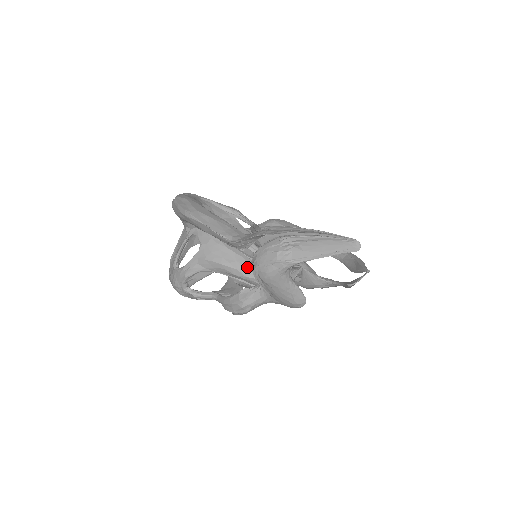
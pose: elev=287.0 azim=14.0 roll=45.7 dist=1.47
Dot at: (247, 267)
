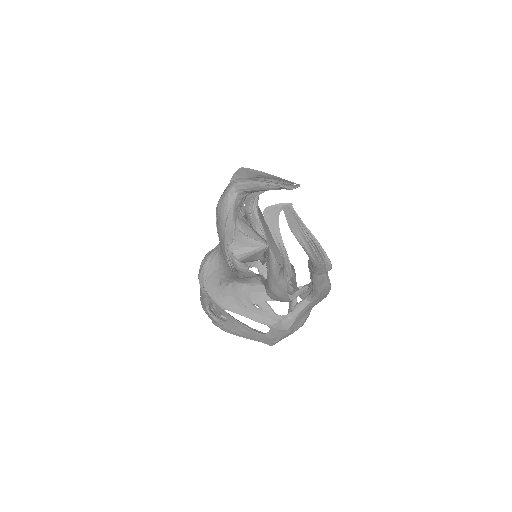
Dot at: occluded
